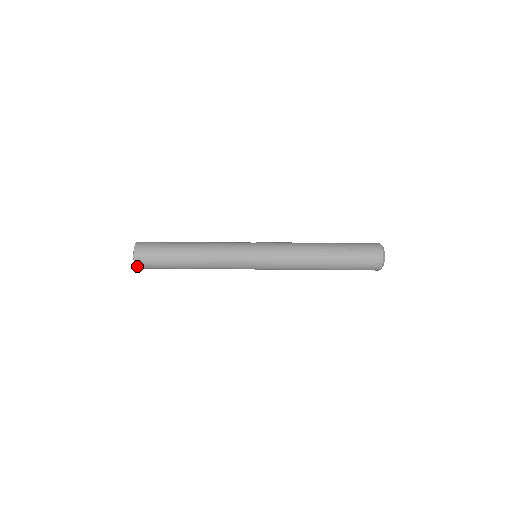
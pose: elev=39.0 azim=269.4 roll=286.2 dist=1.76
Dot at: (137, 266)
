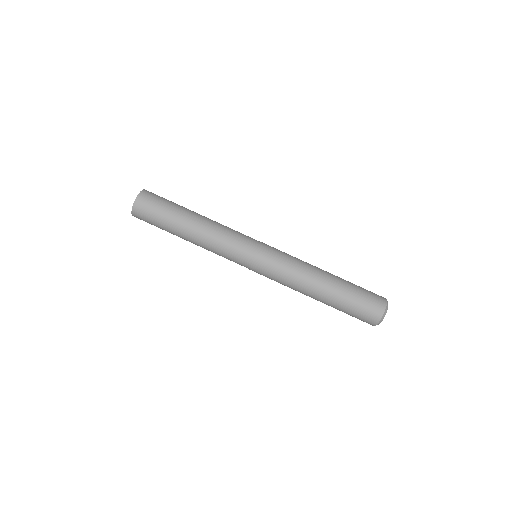
Dot at: (143, 192)
